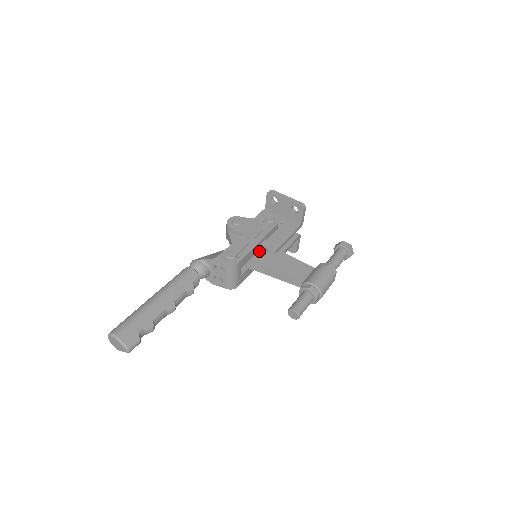
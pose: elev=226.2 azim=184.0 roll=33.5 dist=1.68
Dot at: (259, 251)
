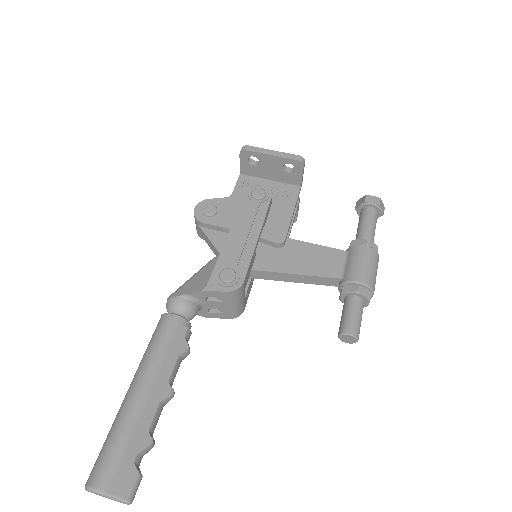
Dot at: (259, 248)
